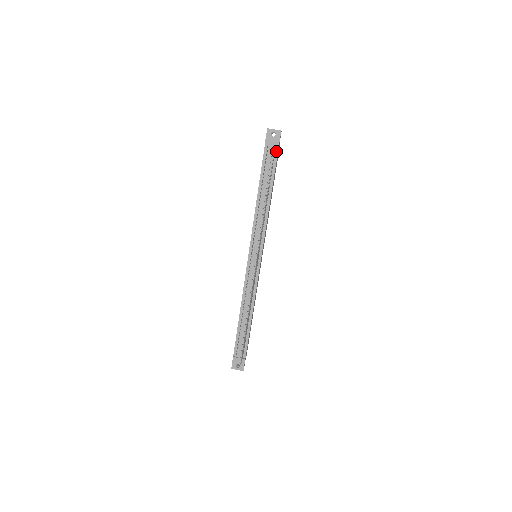
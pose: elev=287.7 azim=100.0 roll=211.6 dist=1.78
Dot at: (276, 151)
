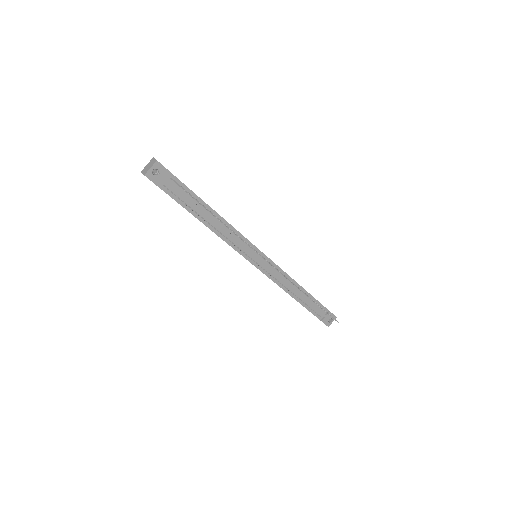
Dot at: (174, 179)
